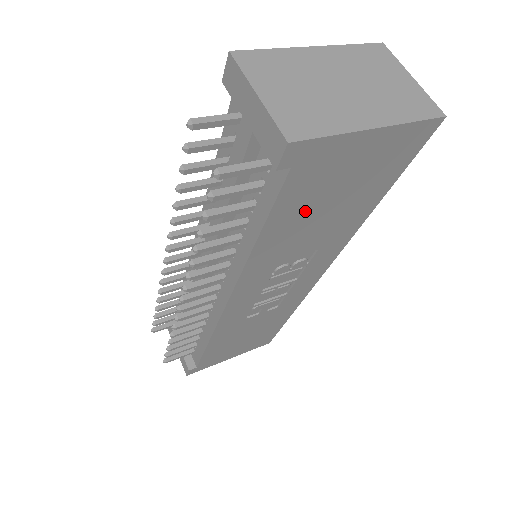
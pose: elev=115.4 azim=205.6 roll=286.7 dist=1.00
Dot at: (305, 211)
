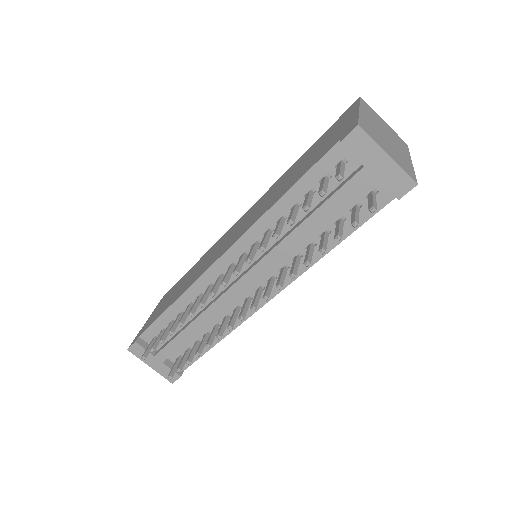
Dot at: occluded
